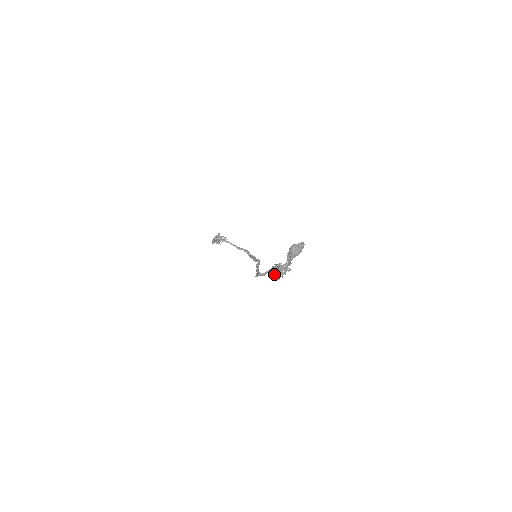
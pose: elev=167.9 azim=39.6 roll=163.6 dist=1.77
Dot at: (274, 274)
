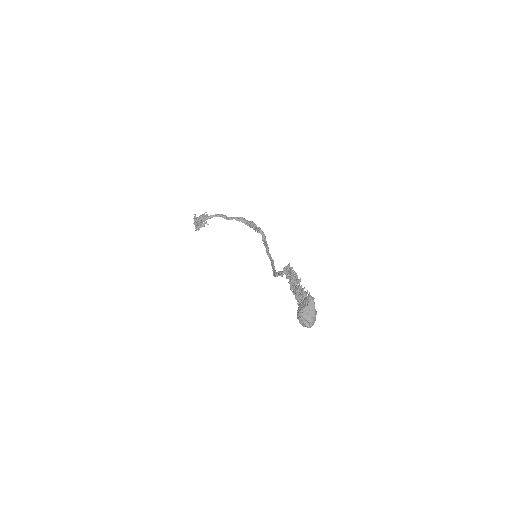
Dot at: occluded
